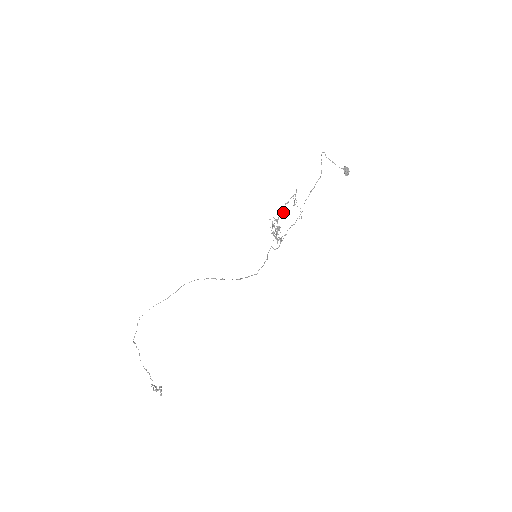
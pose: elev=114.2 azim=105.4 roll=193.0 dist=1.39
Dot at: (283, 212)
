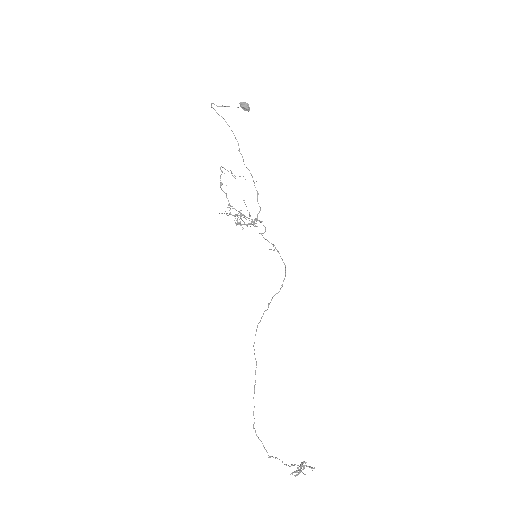
Dot at: (226, 196)
